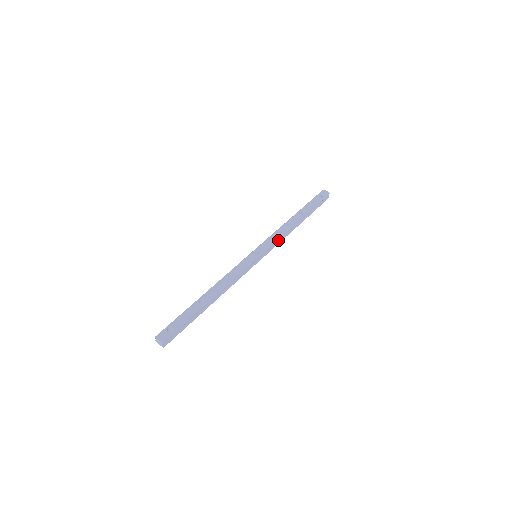
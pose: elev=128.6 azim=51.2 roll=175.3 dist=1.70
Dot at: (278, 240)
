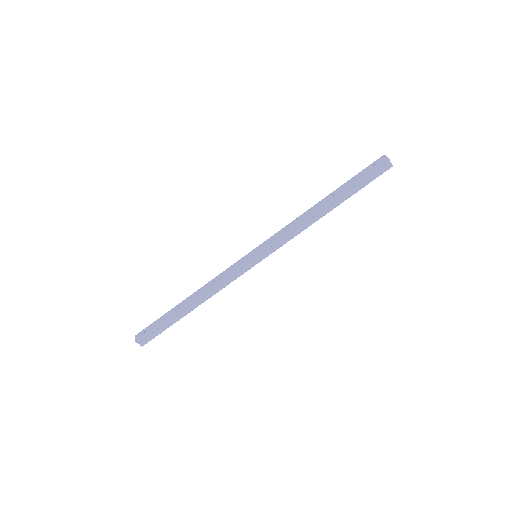
Dot at: (289, 235)
